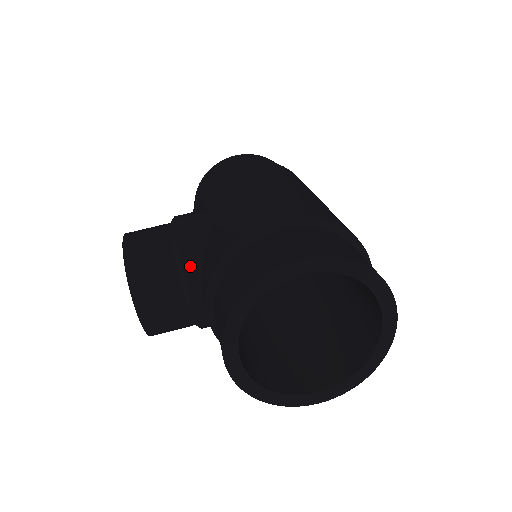
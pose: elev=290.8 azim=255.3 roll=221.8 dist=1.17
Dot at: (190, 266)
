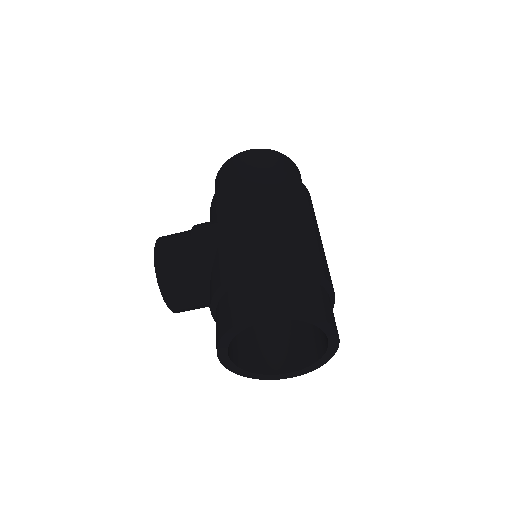
Dot at: (201, 278)
